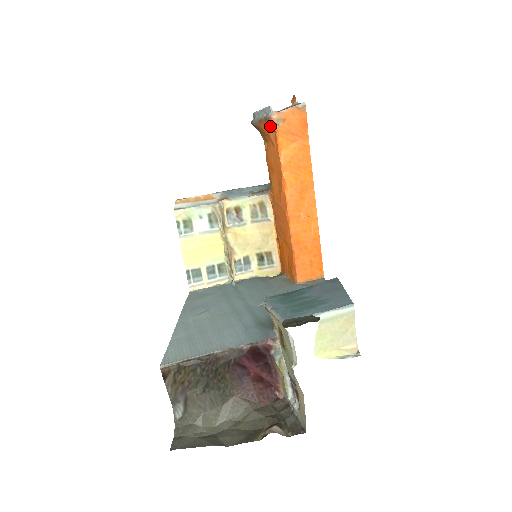
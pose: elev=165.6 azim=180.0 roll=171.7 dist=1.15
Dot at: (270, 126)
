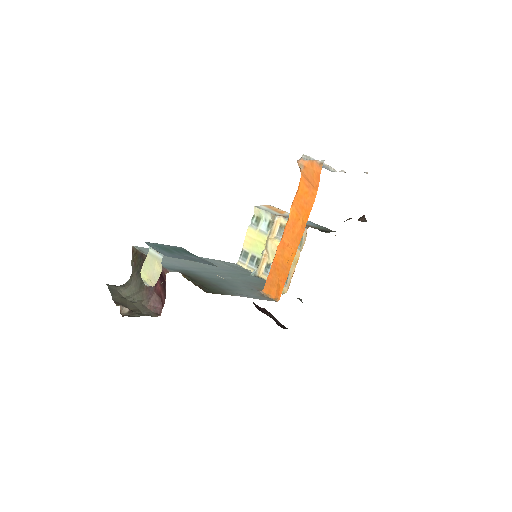
Dot at: occluded
